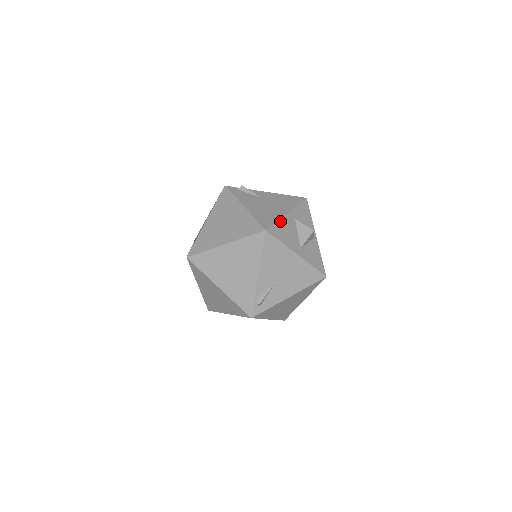
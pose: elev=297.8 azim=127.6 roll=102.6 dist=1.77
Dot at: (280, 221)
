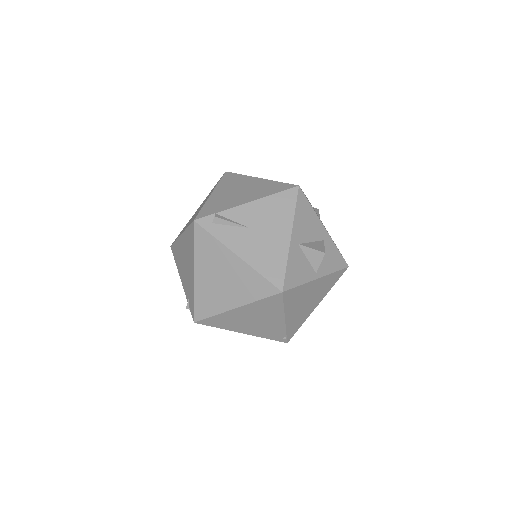
Dot at: (314, 213)
